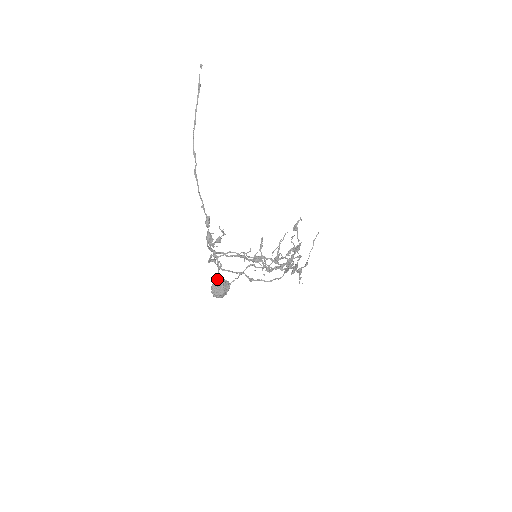
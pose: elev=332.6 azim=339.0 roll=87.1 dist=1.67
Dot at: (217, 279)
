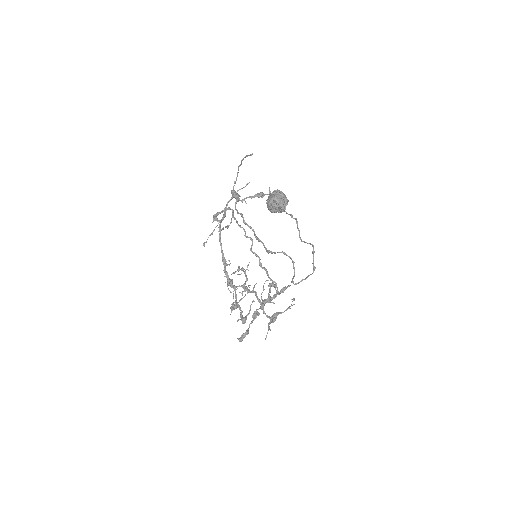
Dot at: occluded
